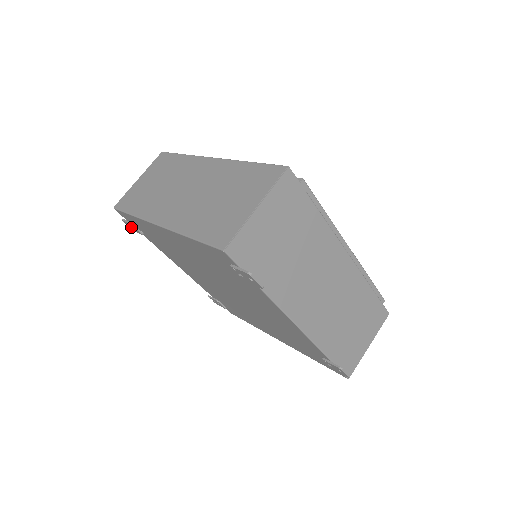
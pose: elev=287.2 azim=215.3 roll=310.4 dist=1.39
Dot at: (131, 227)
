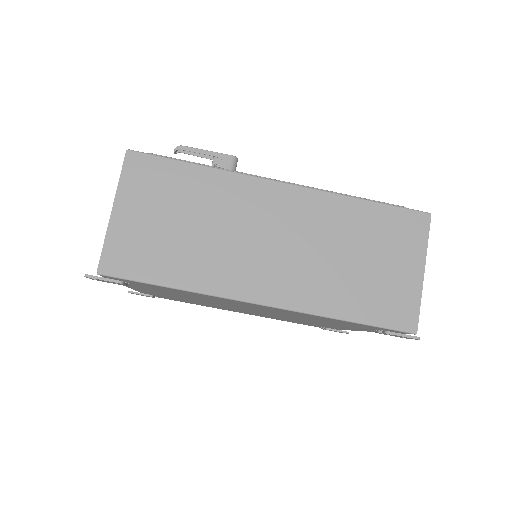
Dot at: occluded
